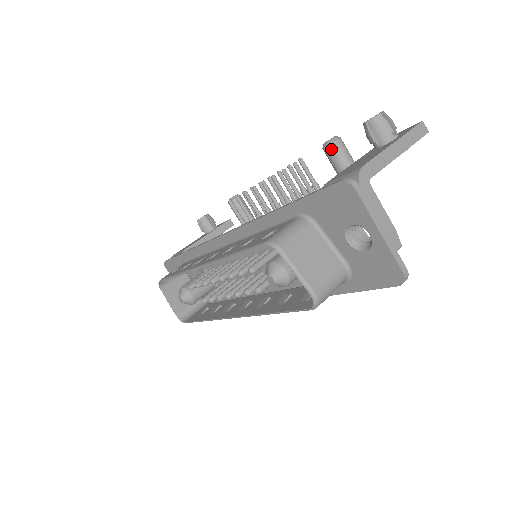
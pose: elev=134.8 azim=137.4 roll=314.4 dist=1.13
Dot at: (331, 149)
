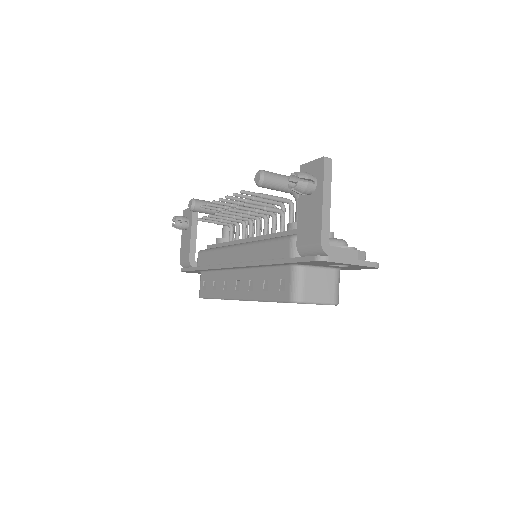
Dot at: (264, 186)
